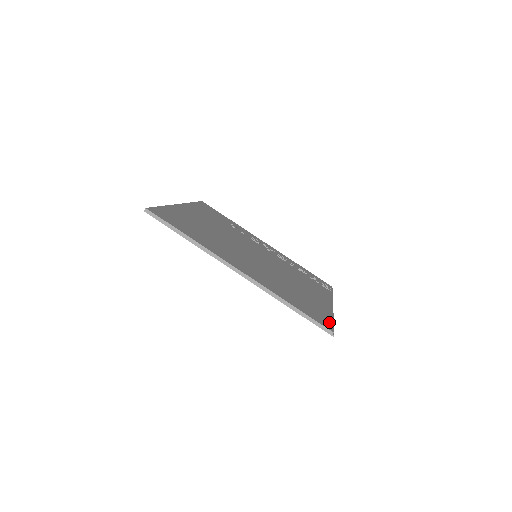
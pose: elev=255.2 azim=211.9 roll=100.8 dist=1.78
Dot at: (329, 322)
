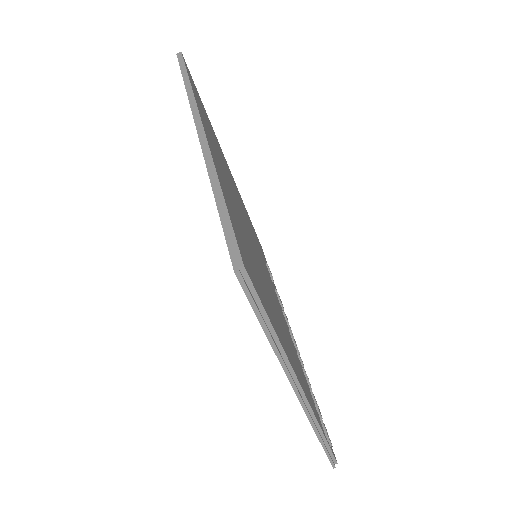
Dot at: (260, 295)
